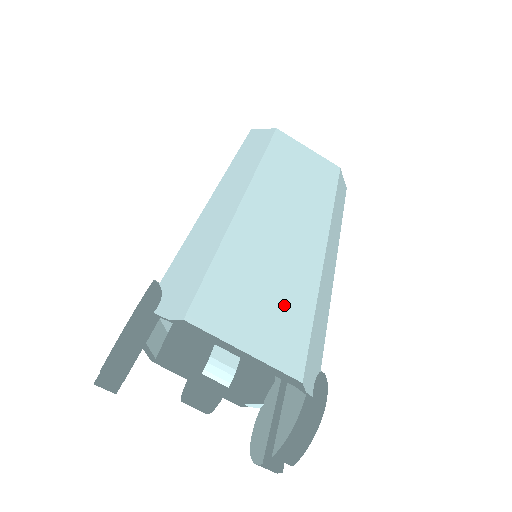
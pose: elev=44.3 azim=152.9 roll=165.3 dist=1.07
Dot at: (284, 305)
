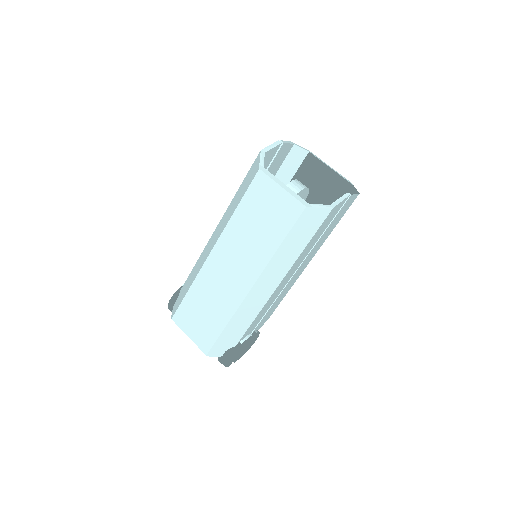
Dot at: (211, 322)
